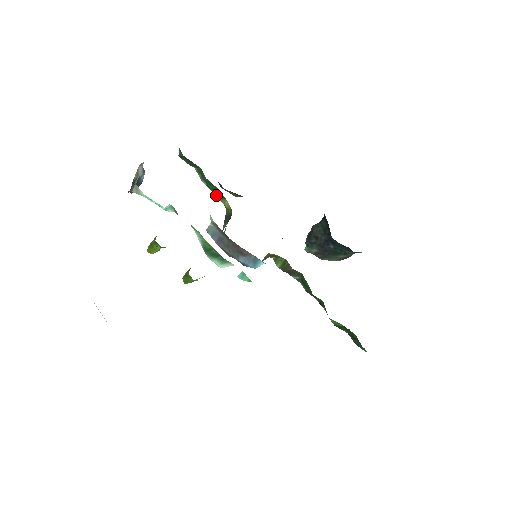
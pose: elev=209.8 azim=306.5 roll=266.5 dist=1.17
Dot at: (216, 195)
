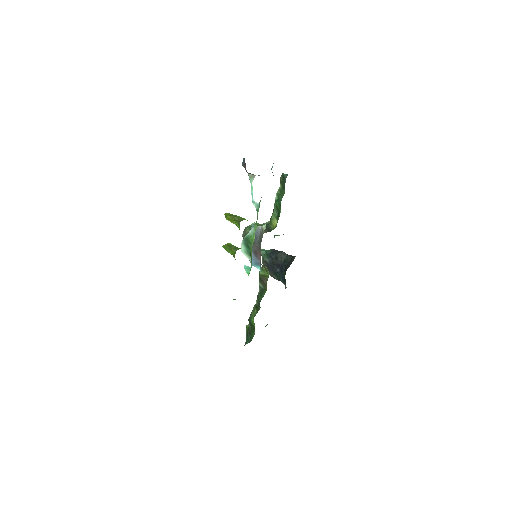
Dot at: (274, 210)
